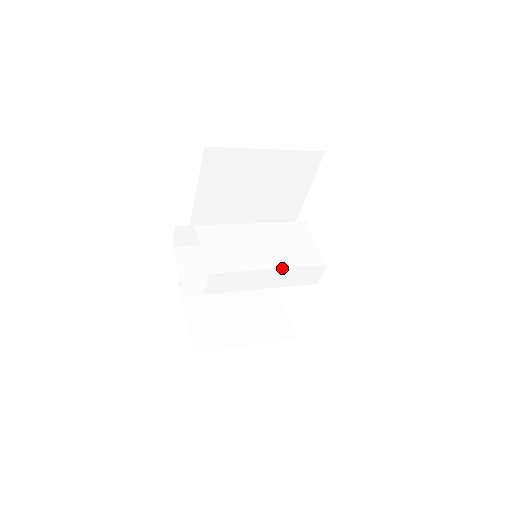
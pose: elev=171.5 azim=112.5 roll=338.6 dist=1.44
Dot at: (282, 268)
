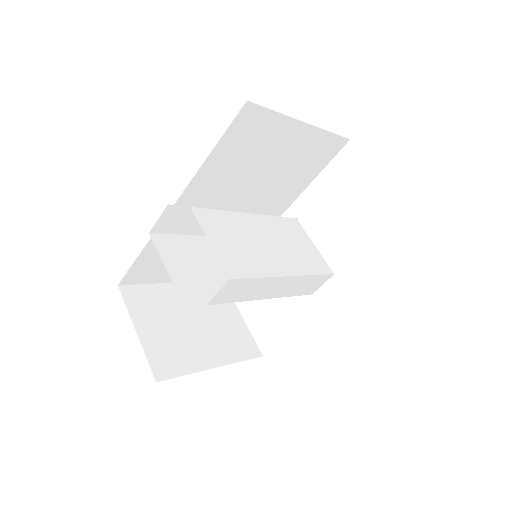
Dot at: (298, 275)
